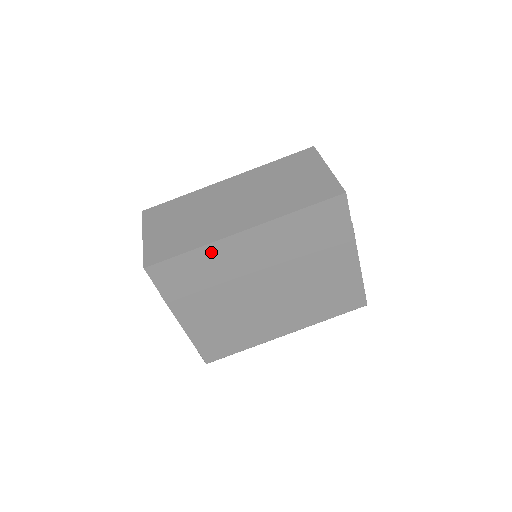
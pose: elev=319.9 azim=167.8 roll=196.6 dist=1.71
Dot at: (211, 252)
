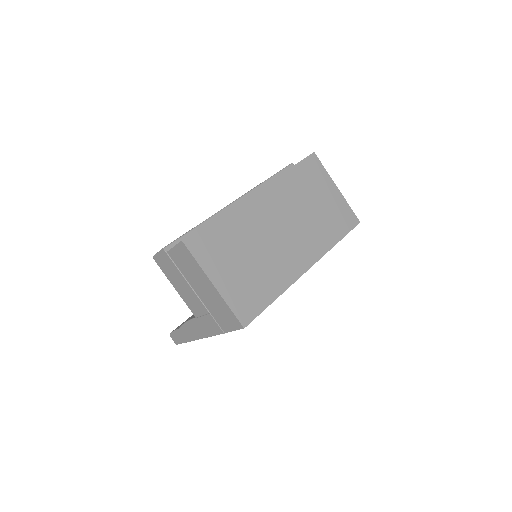
Dot at: occluded
